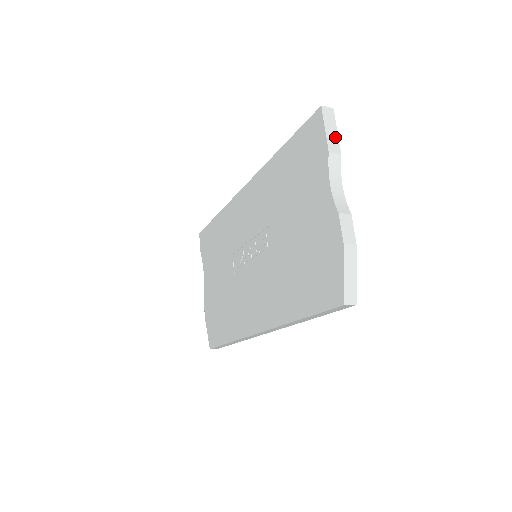
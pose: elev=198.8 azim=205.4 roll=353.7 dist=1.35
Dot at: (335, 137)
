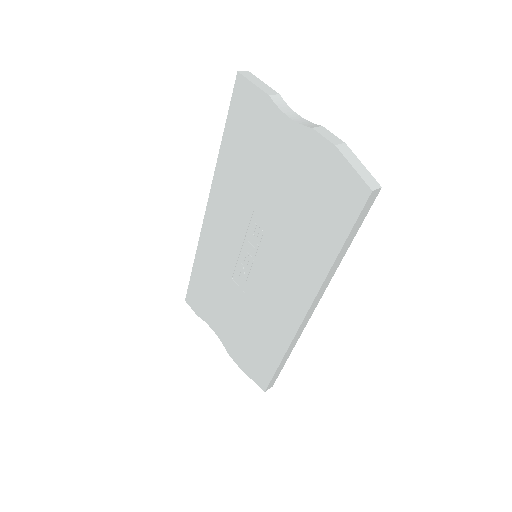
Dot at: (265, 86)
